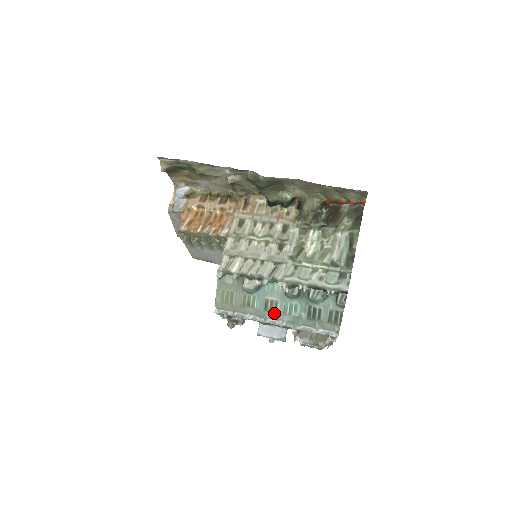
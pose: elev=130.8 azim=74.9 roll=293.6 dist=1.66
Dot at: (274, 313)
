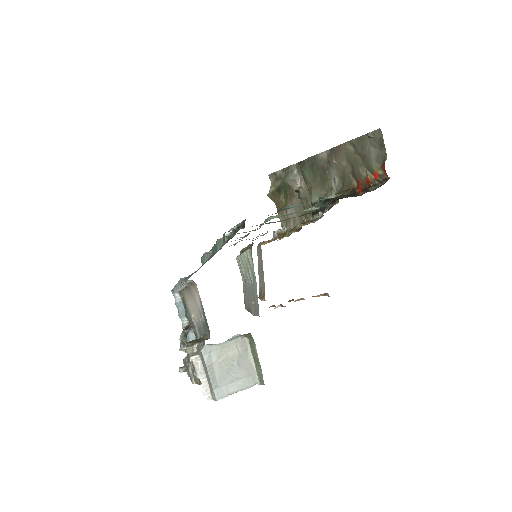
Dot at: occluded
